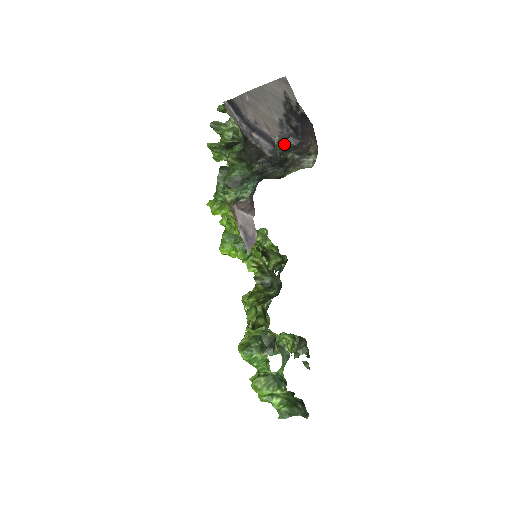
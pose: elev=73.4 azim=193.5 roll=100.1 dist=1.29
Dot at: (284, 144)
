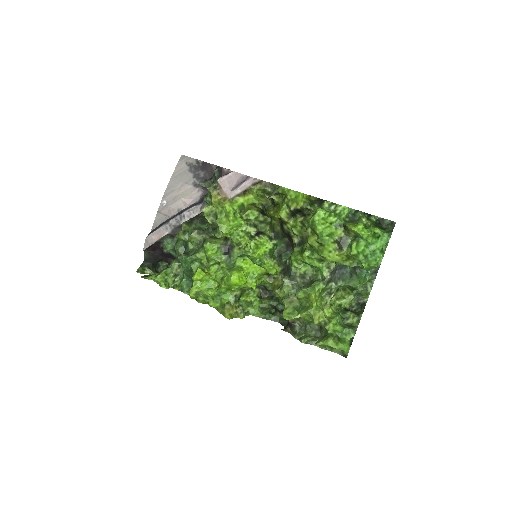
Dot at: occluded
